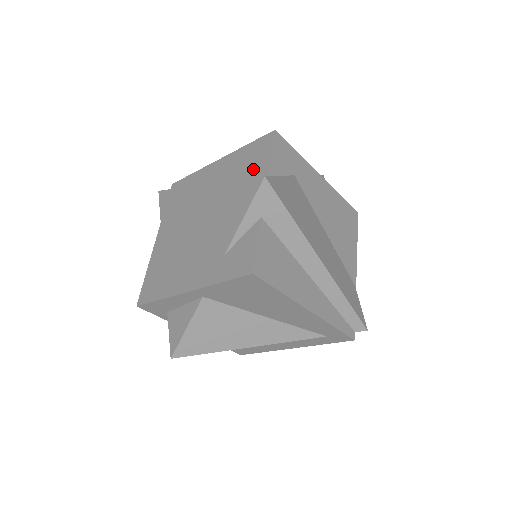
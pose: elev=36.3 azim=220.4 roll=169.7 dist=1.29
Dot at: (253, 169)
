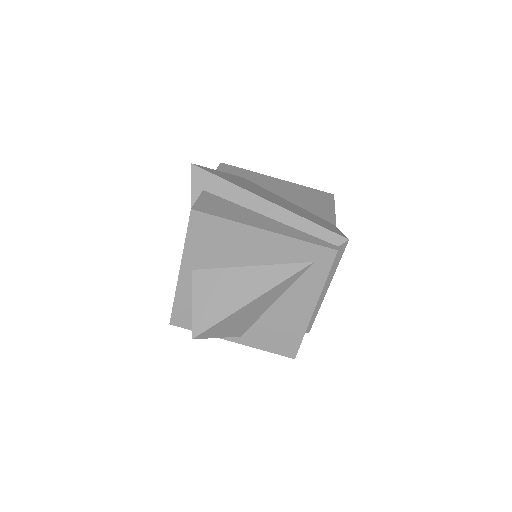
Dot at: occluded
